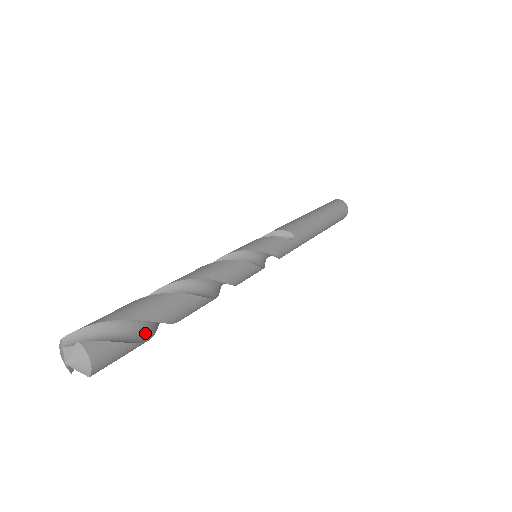
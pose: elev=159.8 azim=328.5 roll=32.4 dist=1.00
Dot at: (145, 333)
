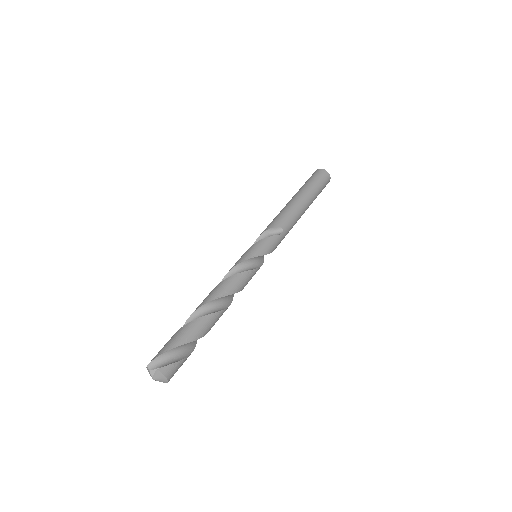
Dot at: (192, 345)
